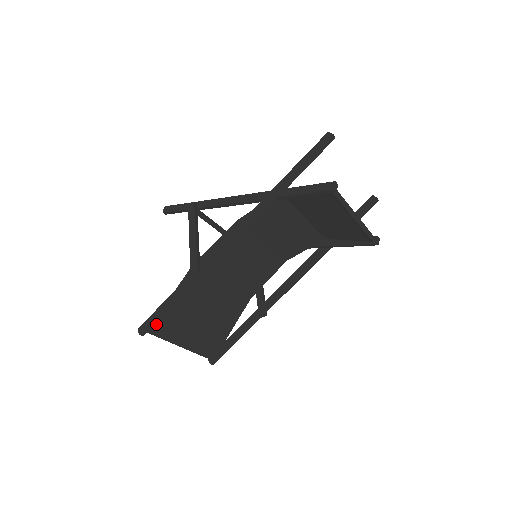
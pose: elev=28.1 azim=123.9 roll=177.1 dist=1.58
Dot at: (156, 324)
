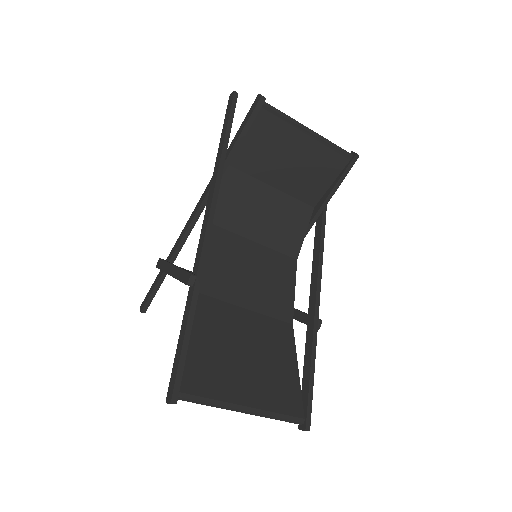
Dot at: (186, 381)
